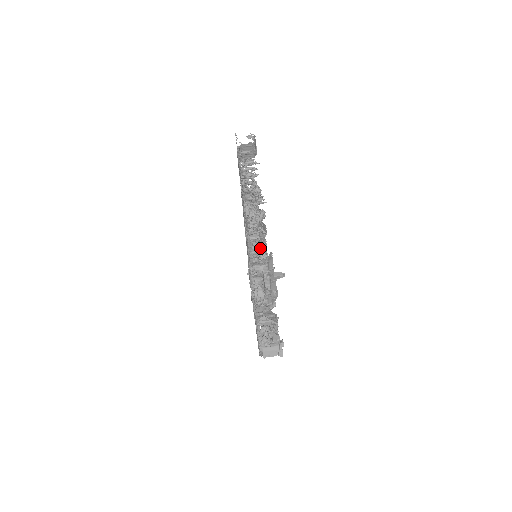
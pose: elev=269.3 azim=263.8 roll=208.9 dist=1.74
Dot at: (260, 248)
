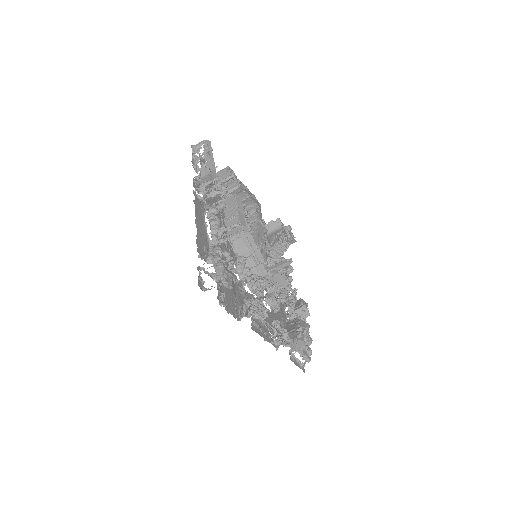
Dot at: (292, 343)
